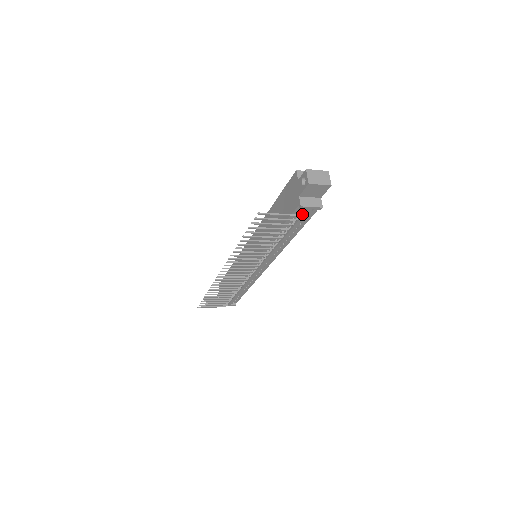
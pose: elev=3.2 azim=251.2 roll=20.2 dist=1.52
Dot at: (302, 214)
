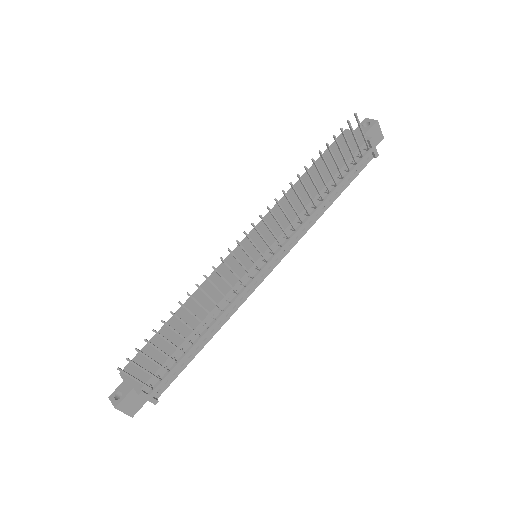
Dot at: (363, 156)
